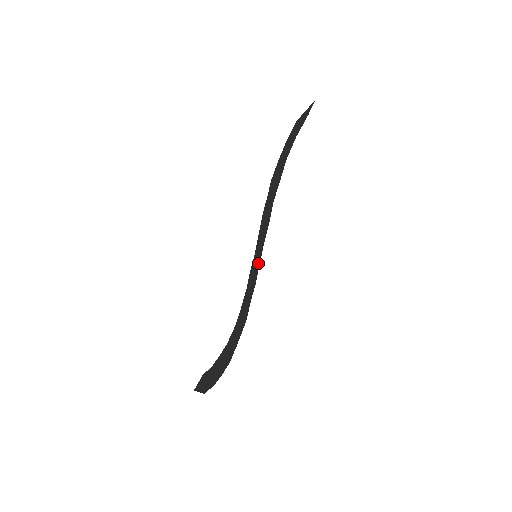
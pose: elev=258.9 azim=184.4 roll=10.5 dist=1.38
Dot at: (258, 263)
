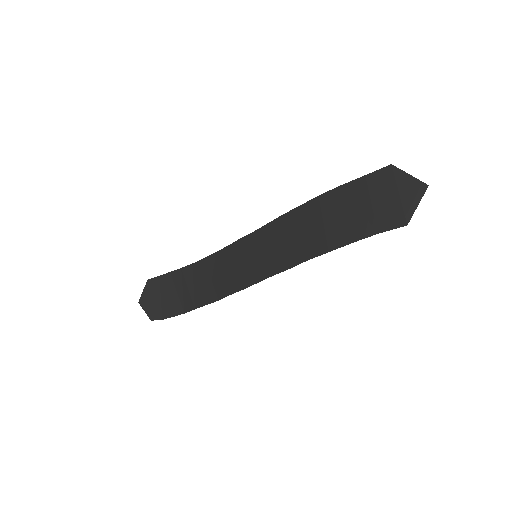
Dot at: (256, 274)
